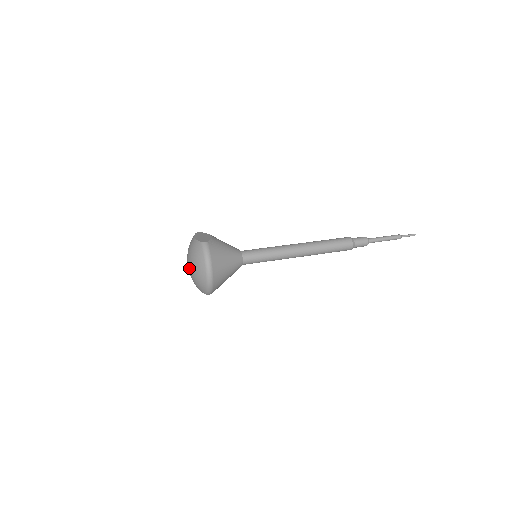
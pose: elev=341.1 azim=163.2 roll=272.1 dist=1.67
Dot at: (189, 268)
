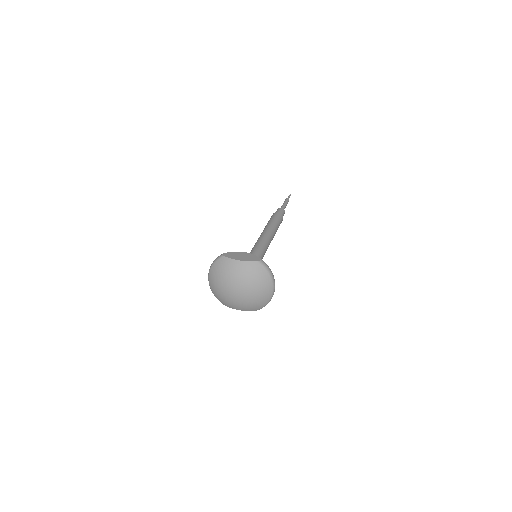
Dot at: (243, 293)
